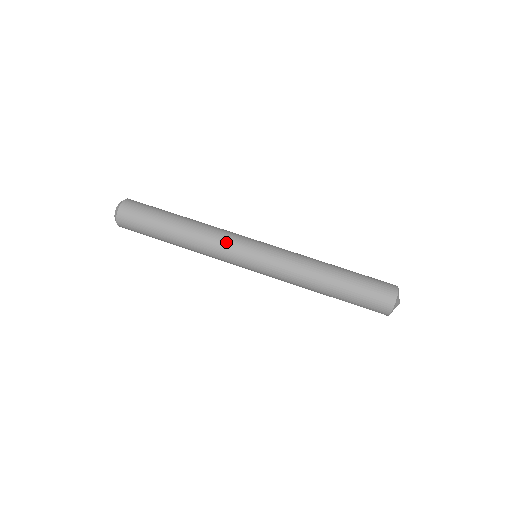
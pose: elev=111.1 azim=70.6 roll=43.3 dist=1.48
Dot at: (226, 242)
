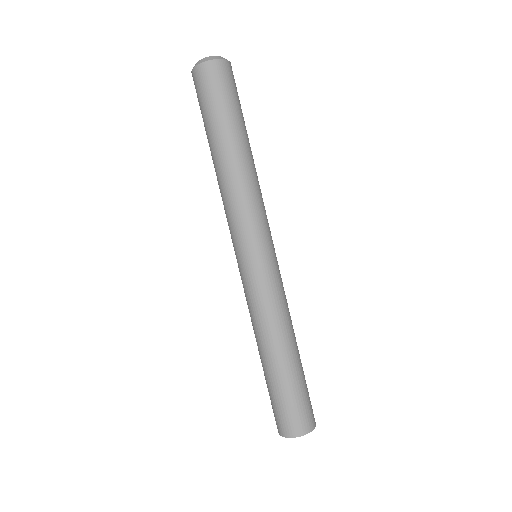
Dot at: (232, 220)
